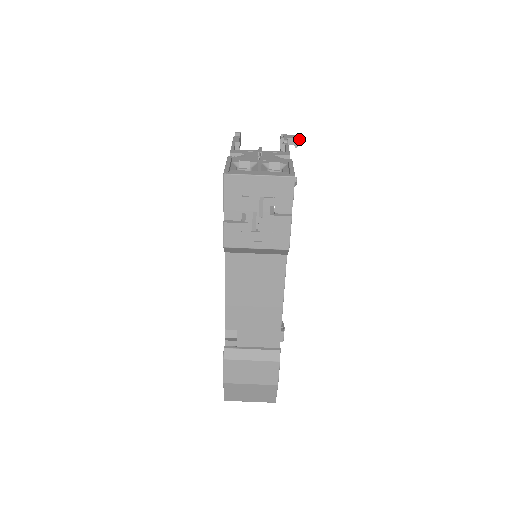
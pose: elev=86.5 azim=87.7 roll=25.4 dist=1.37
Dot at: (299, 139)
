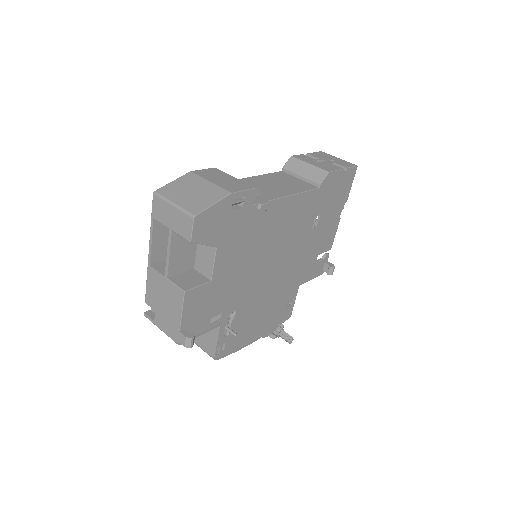
Dot at: occluded
